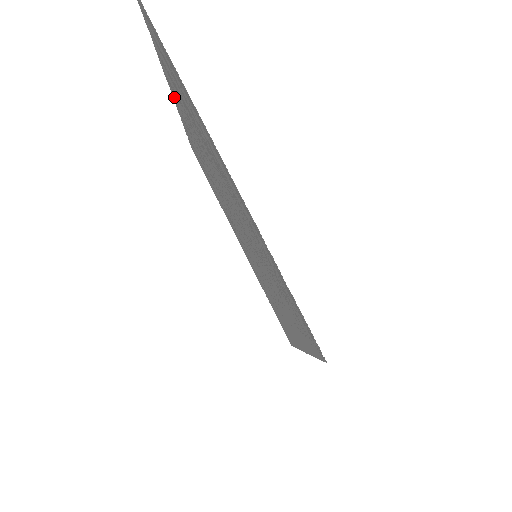
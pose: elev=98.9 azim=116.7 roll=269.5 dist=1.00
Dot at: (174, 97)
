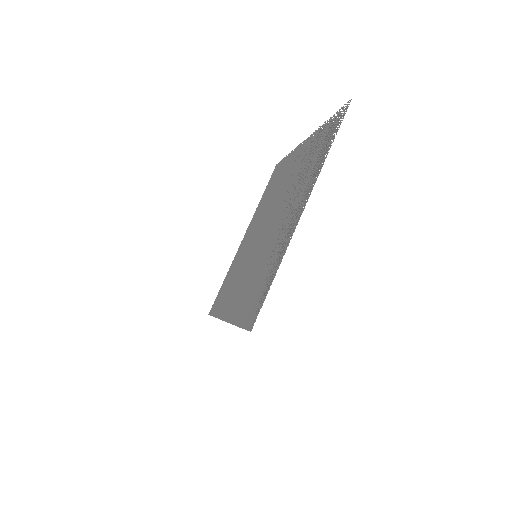
Dot at: (306, 144)
